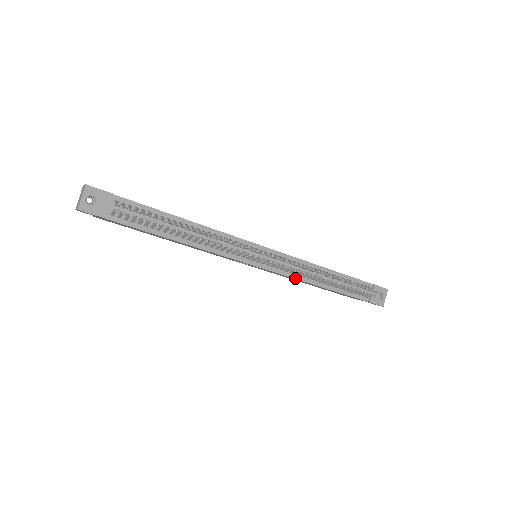
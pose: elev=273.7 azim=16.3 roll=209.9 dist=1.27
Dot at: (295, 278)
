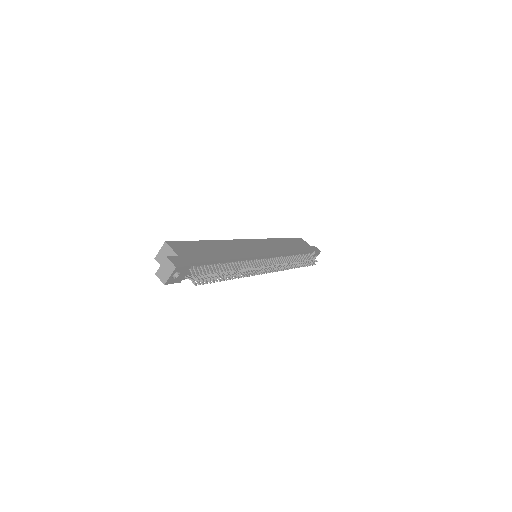
Dot at: occluded
